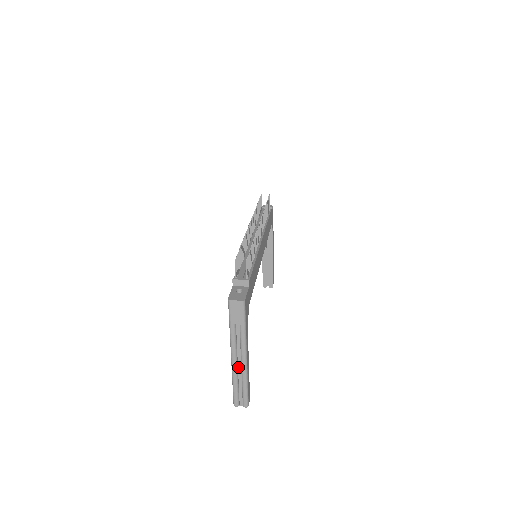
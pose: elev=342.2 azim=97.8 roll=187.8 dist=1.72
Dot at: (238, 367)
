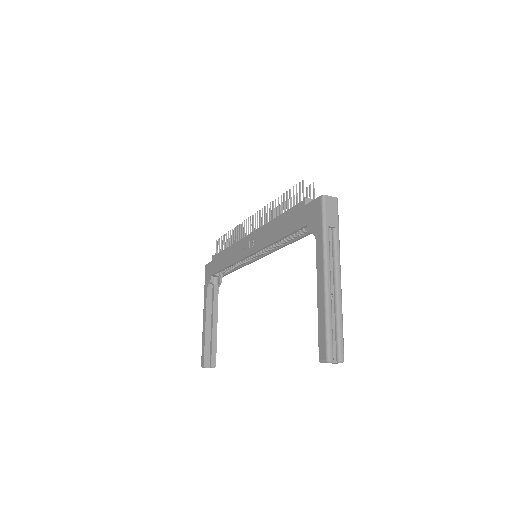
Dot at: (330, 294)
